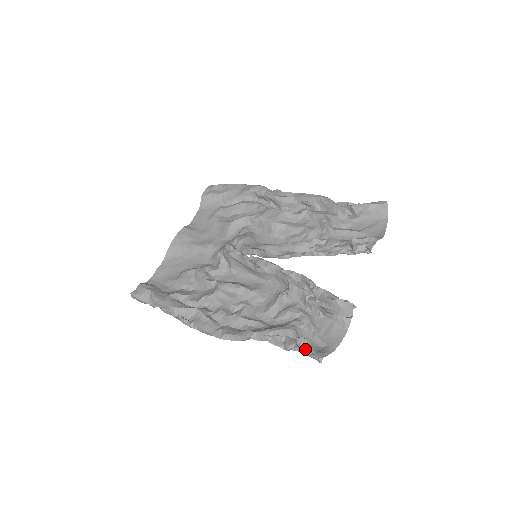
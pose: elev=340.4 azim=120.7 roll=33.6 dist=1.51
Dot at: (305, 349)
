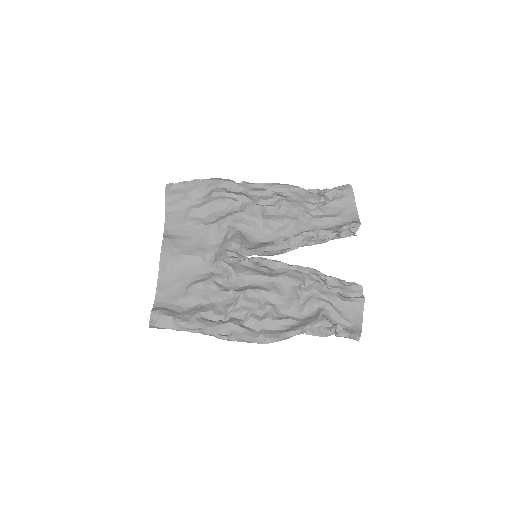
Dot at: (342, 333)
